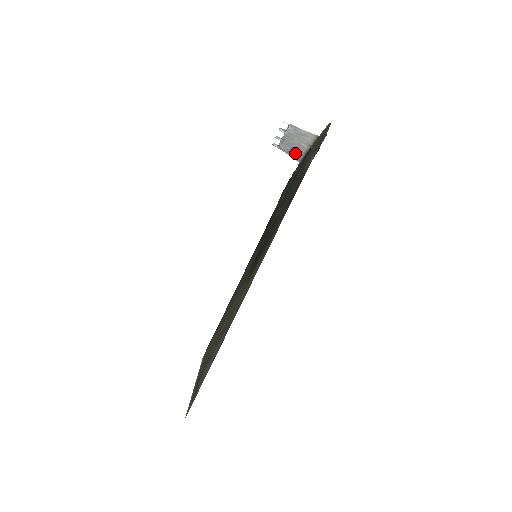
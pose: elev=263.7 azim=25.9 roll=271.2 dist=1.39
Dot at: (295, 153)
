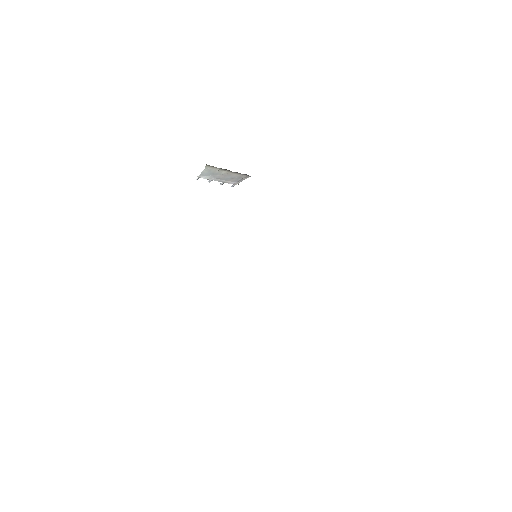
Dot at: (238, 177)
